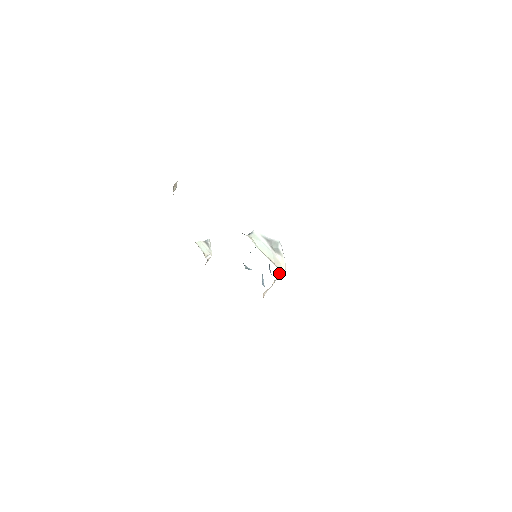
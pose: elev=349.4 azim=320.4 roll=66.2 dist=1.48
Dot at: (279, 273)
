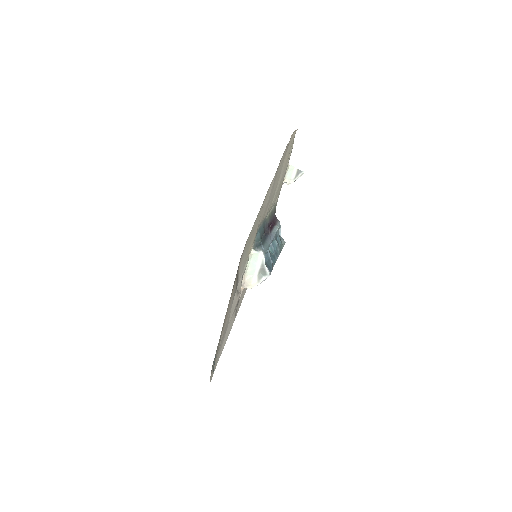
Dot at: (242, 287)
